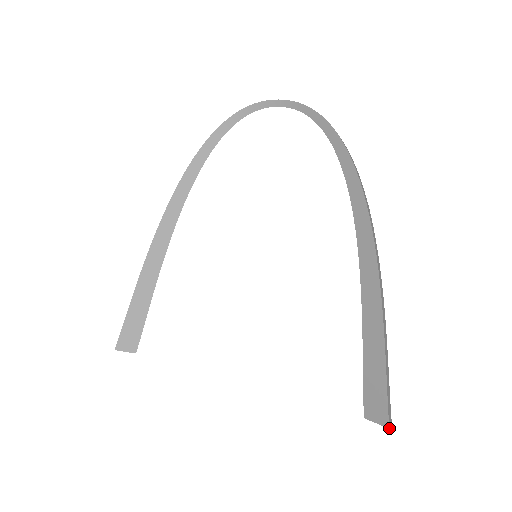
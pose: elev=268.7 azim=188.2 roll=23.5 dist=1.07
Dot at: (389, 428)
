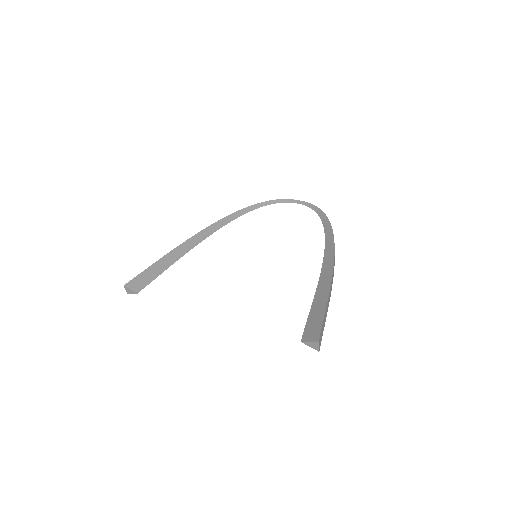
Dot at: (318, 342)
